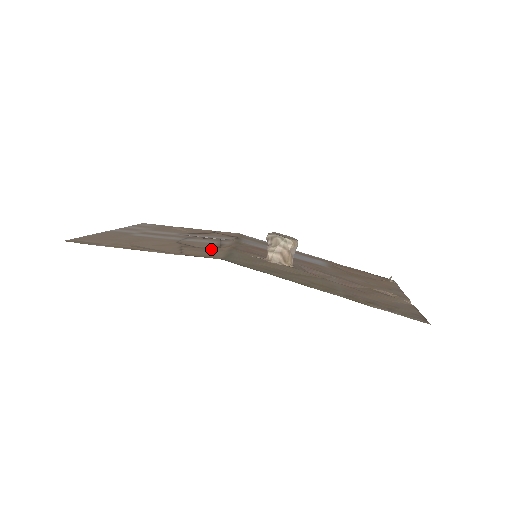
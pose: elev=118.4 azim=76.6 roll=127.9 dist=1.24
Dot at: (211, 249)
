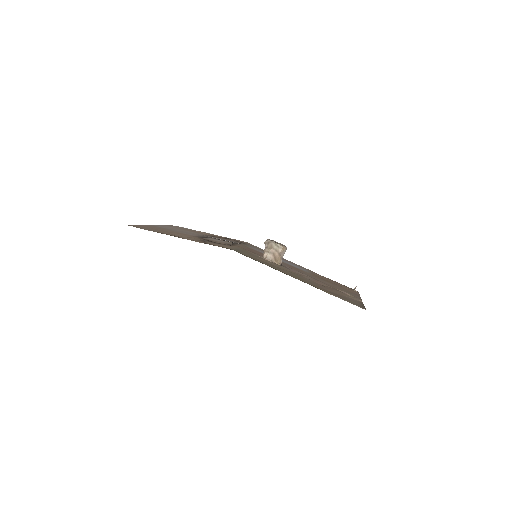
Dot at: (225, 245)
